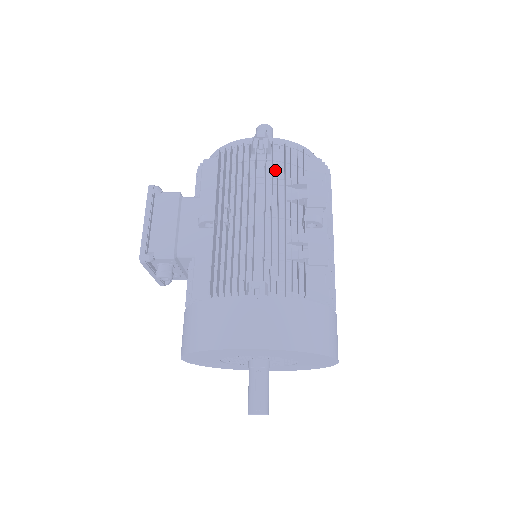
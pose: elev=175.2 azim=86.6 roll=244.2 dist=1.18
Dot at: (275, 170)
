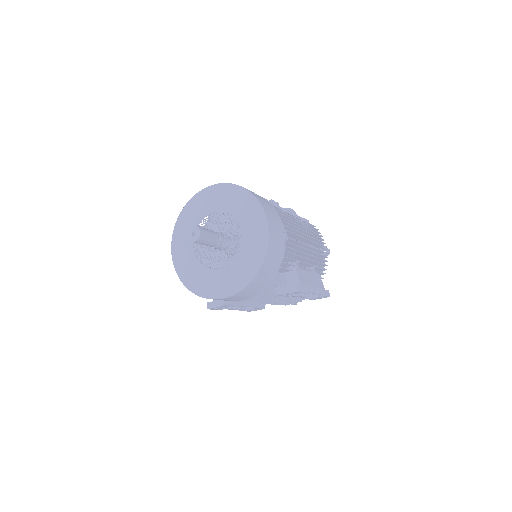
Dot at: occluded
